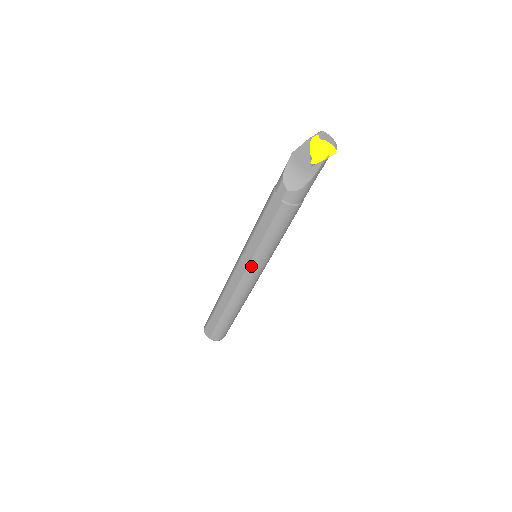
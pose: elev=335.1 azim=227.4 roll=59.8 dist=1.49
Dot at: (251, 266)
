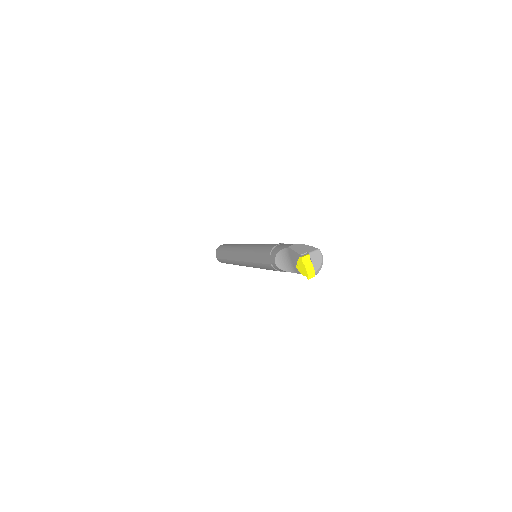
Dot at: (247, 263)
